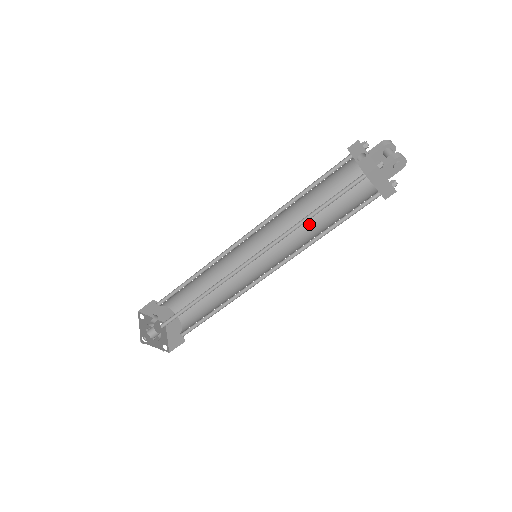
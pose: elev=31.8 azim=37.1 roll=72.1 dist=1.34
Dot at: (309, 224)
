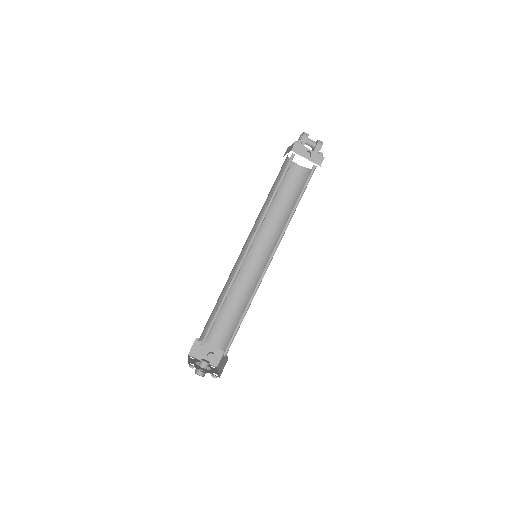
Dot at: (268, 211)
